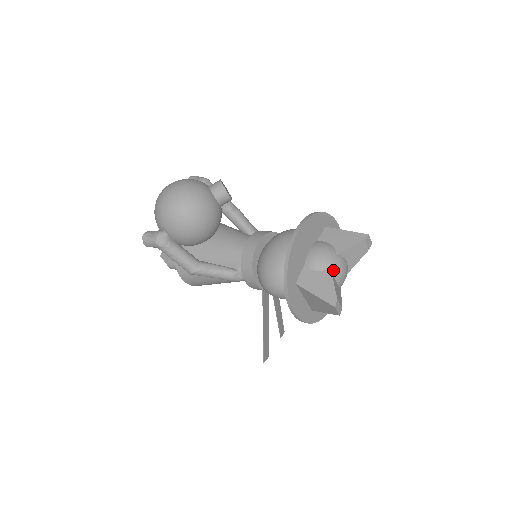
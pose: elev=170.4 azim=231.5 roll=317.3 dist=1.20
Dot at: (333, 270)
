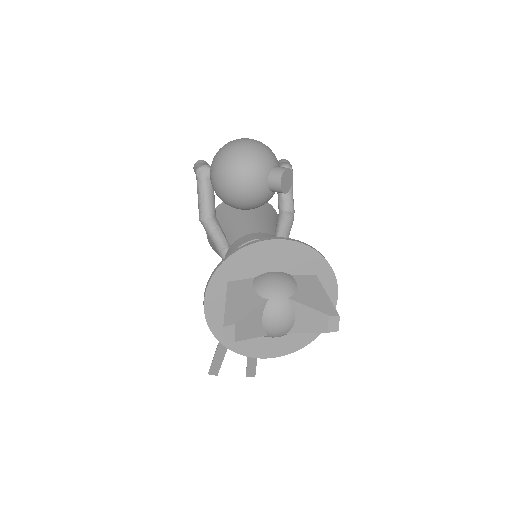
Dot at: (268, 305)
